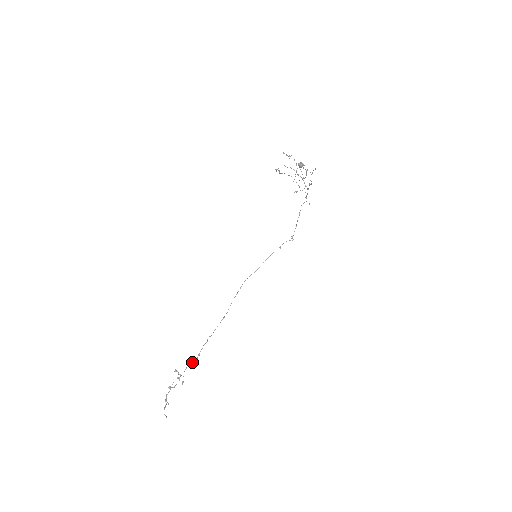
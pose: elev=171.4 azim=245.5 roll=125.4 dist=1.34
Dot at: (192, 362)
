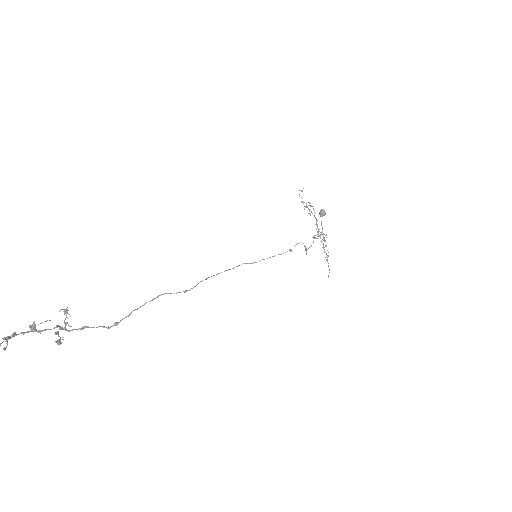
Dot at: (98, 326)
